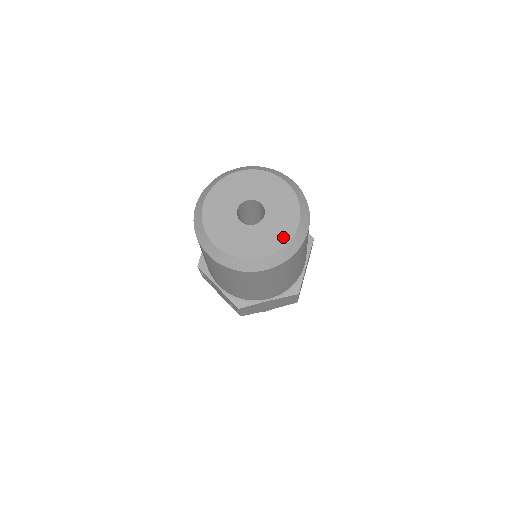
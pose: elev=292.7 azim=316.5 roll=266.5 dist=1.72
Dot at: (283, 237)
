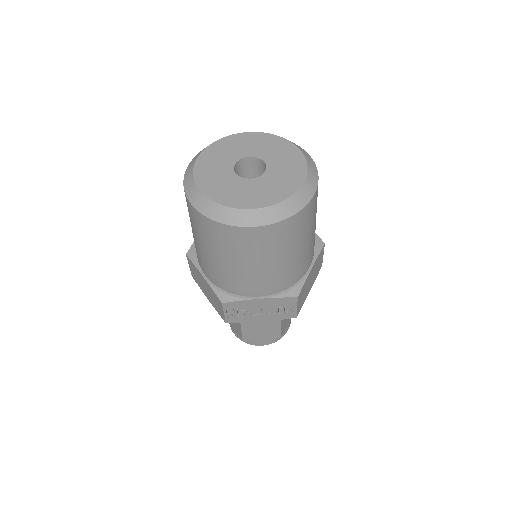
Dot at: (297, 161)
